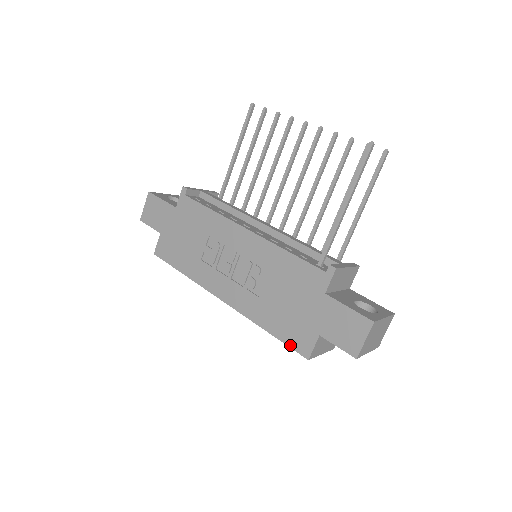
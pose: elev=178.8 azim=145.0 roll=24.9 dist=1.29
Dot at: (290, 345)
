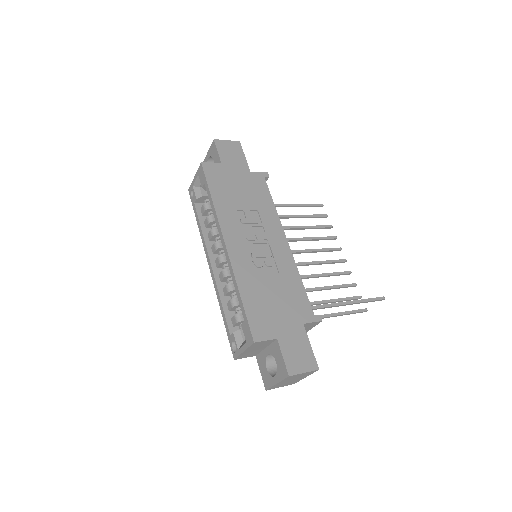
Dot at: (250, 321)
